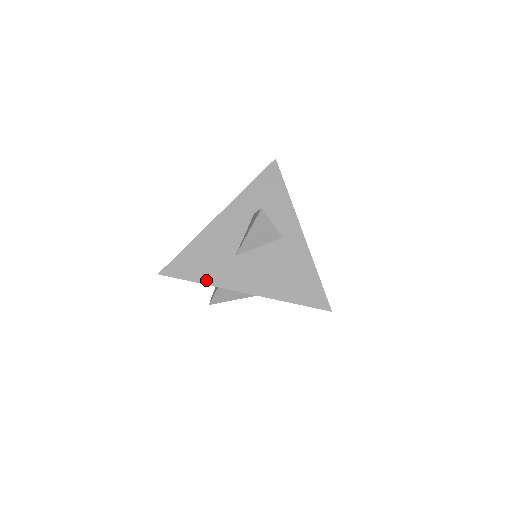
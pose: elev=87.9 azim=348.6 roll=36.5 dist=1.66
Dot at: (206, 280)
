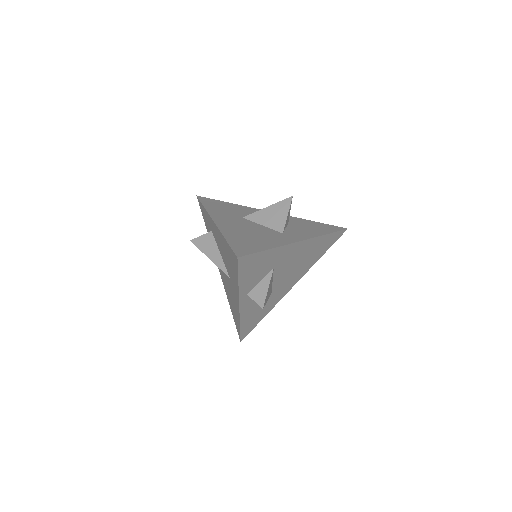
Dot at: (209, 209)
